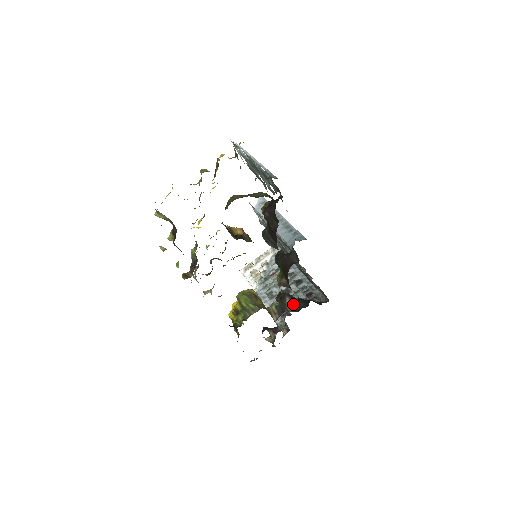
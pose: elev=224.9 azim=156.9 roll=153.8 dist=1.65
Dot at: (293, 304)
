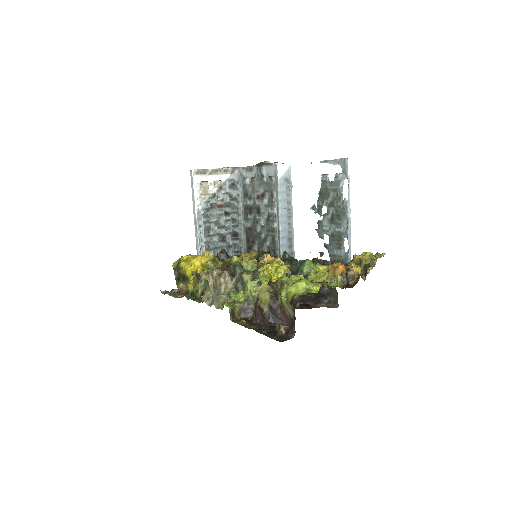
Dot at: occluded
